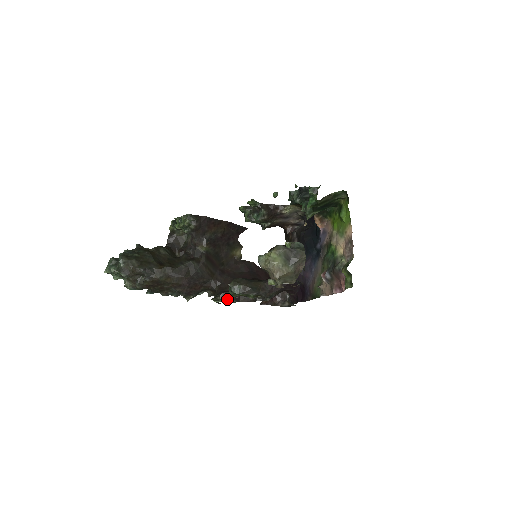
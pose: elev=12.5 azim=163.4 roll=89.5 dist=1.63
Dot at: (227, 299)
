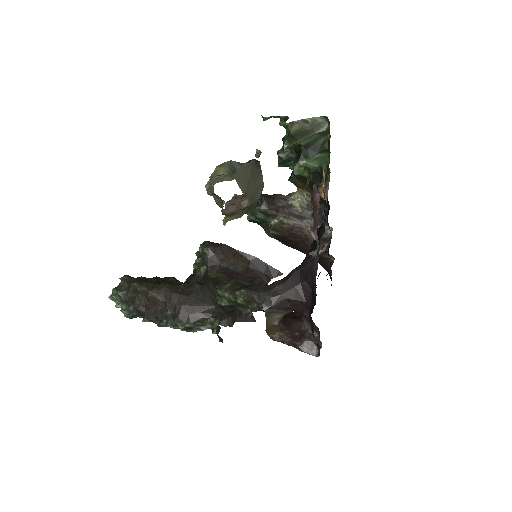
Dot at: (222, 321)
